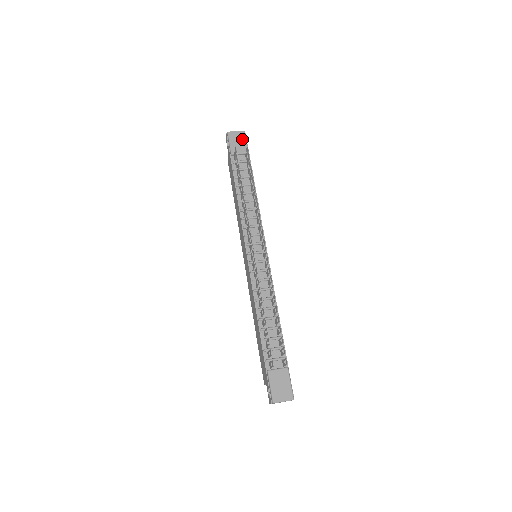
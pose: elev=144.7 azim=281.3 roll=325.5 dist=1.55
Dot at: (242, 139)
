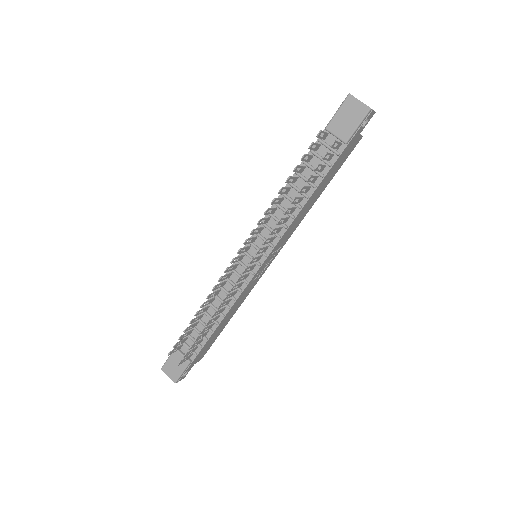
Dot at: (356, 118)
